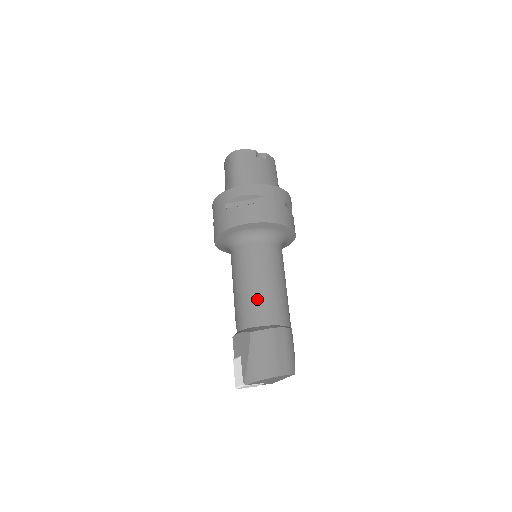
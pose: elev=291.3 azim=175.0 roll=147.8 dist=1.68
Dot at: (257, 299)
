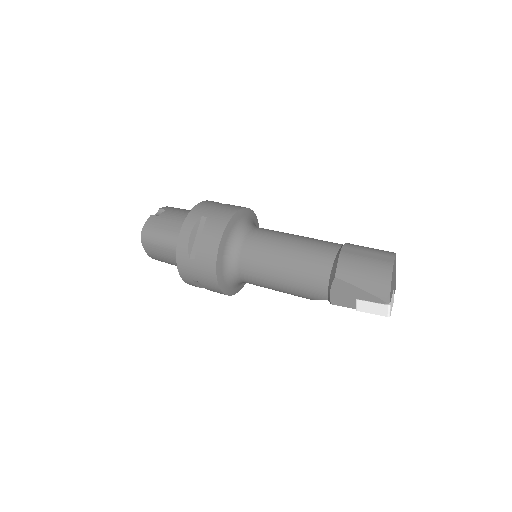
Dot at: (302, 261)
